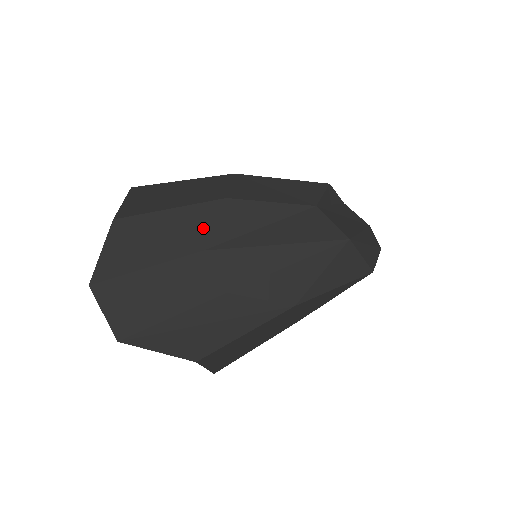
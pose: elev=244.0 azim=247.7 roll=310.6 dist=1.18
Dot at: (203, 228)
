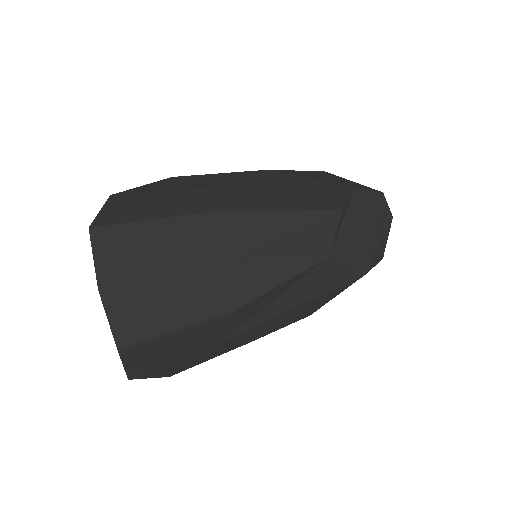
Dot at: (217, 332)
